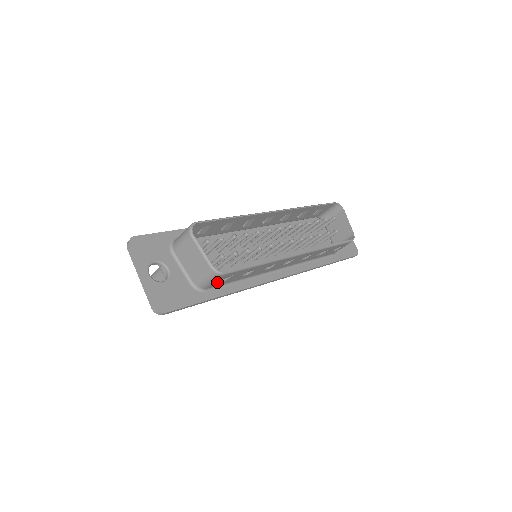
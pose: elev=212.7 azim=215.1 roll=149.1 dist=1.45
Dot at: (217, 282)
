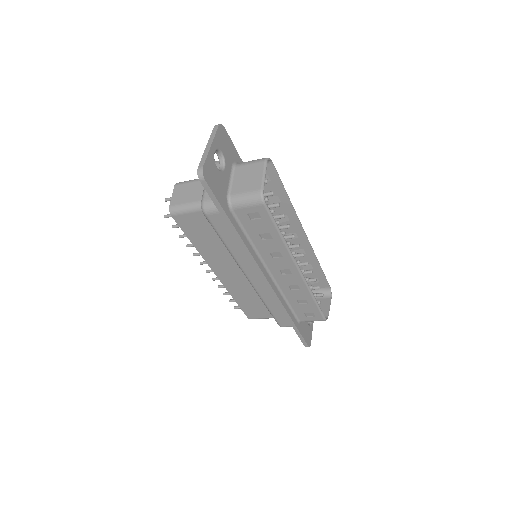
Dot at: (247, 211)
